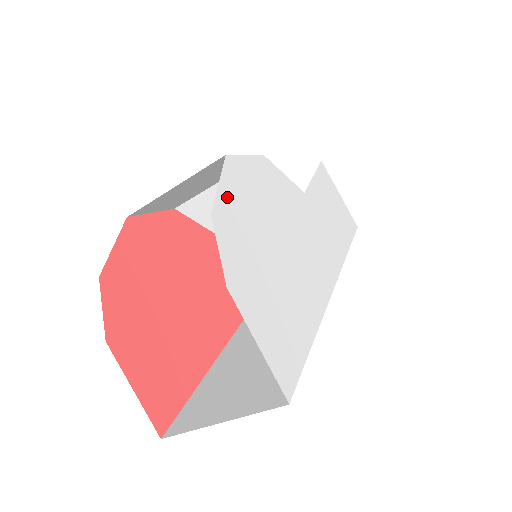
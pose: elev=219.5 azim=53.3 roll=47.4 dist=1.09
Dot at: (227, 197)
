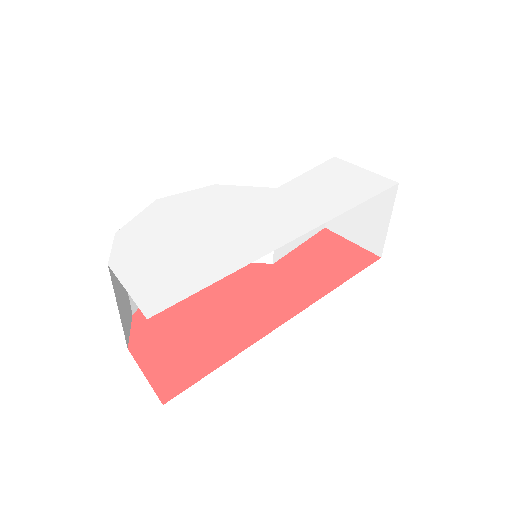
Dot at: (142, 220)
